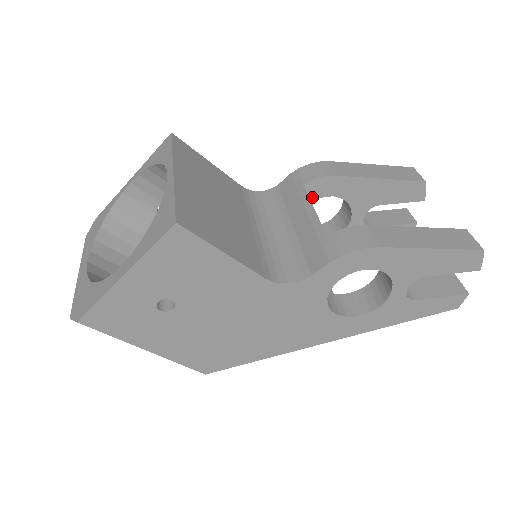
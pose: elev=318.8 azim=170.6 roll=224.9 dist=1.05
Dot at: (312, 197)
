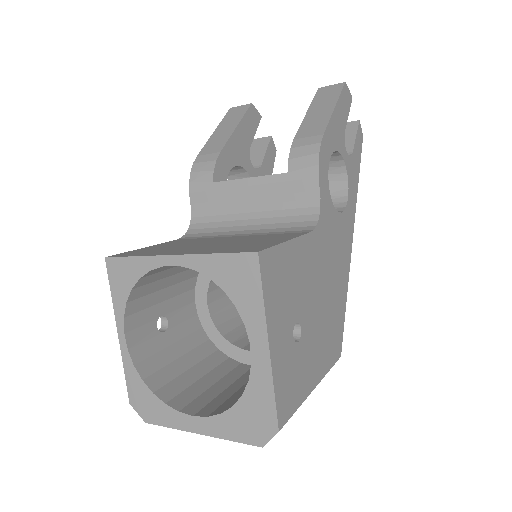
Dot at: occluded
